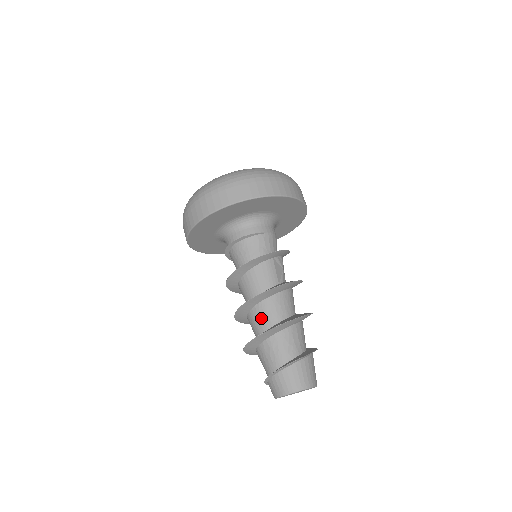
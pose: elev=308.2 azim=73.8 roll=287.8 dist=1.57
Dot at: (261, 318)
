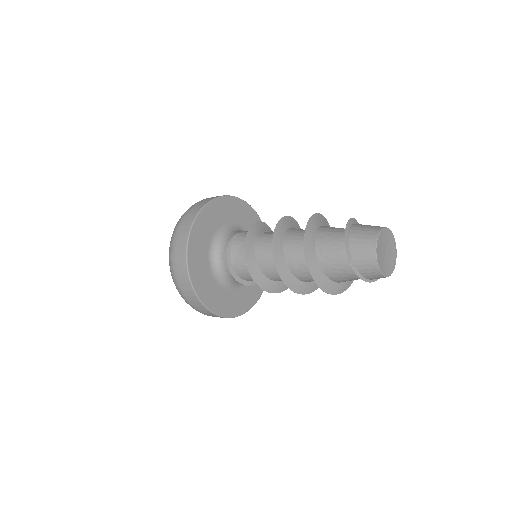
Dot at: (298, 257)
